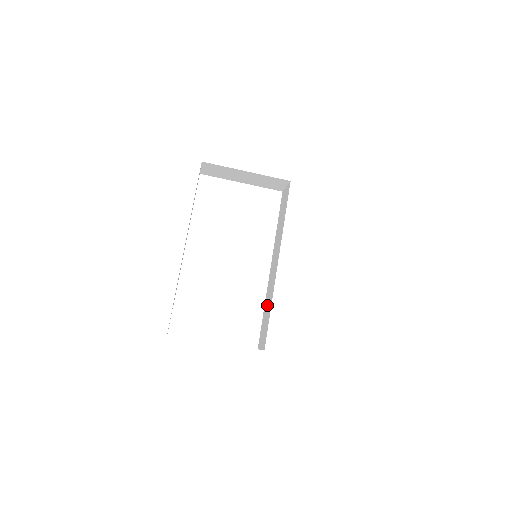
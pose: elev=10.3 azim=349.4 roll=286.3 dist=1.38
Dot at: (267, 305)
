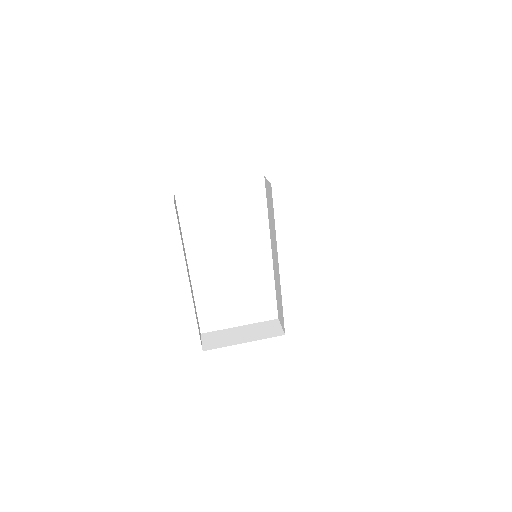
Dot at: (278, 292)
